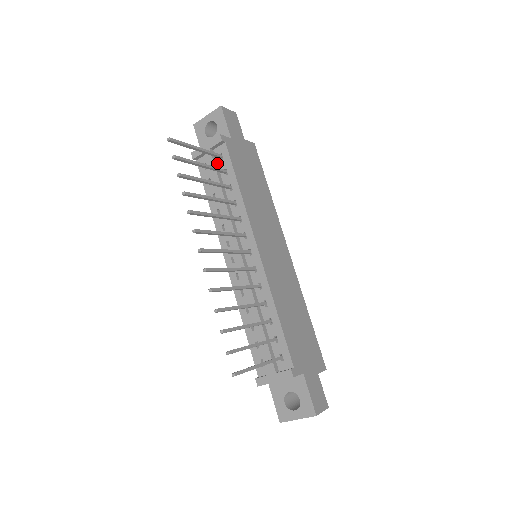
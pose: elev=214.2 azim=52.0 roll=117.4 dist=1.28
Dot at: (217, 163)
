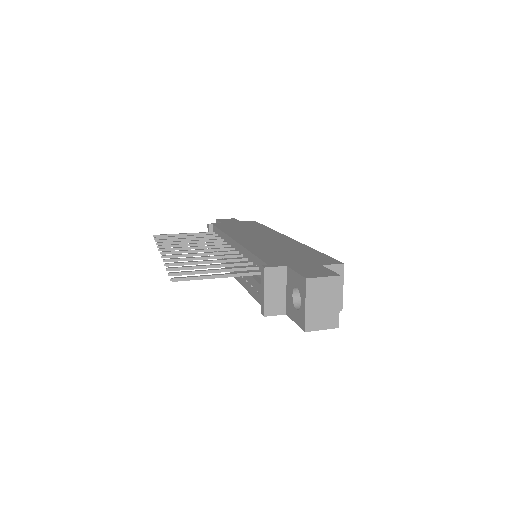
Dot at: occluded
